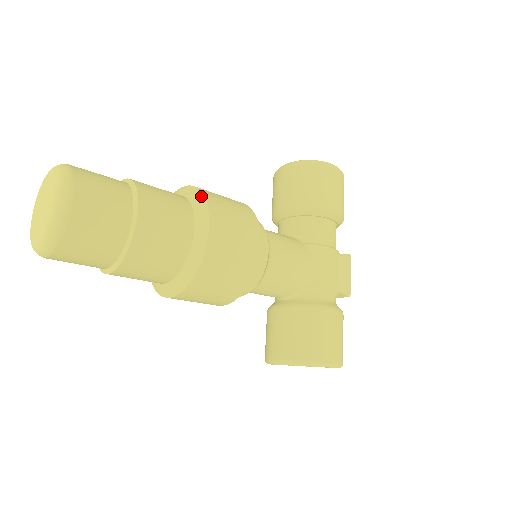
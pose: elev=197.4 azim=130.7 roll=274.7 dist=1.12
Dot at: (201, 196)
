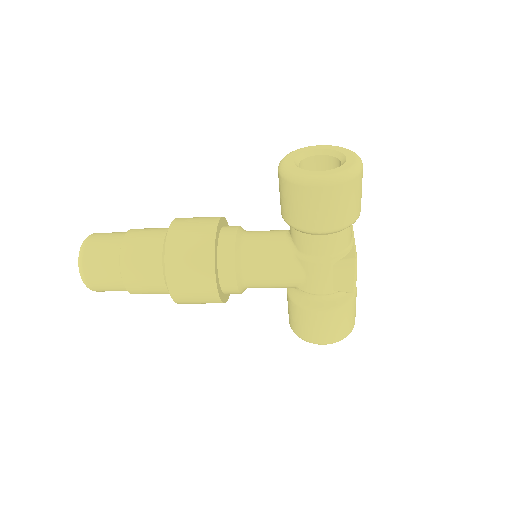
Dot at: (164, 258)
